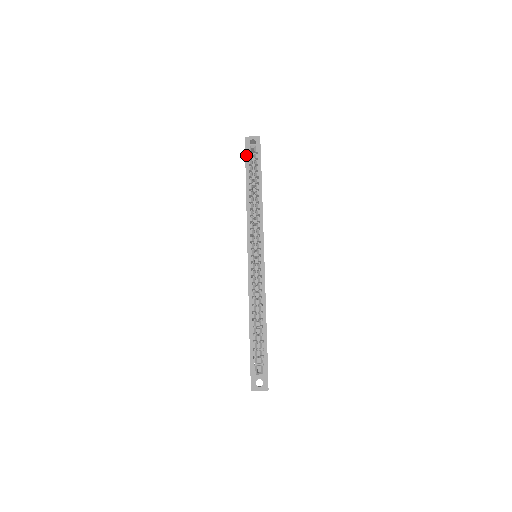
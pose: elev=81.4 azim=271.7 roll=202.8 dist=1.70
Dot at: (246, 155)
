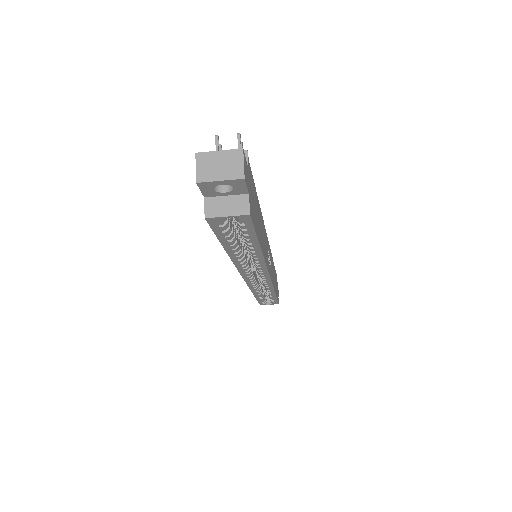
Dot at: (213, 229)
